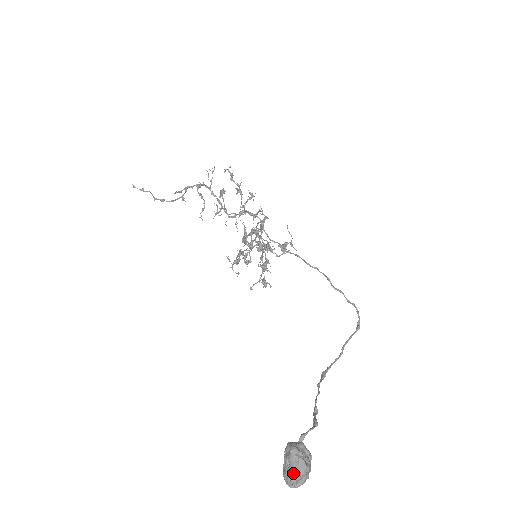
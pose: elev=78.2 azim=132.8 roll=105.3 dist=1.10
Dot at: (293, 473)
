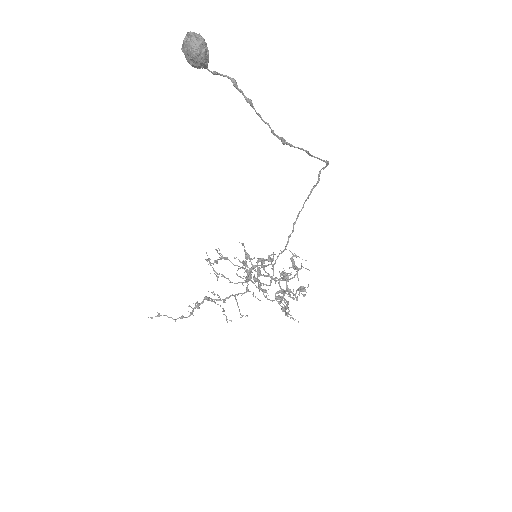
Dot at: (186, 42)
